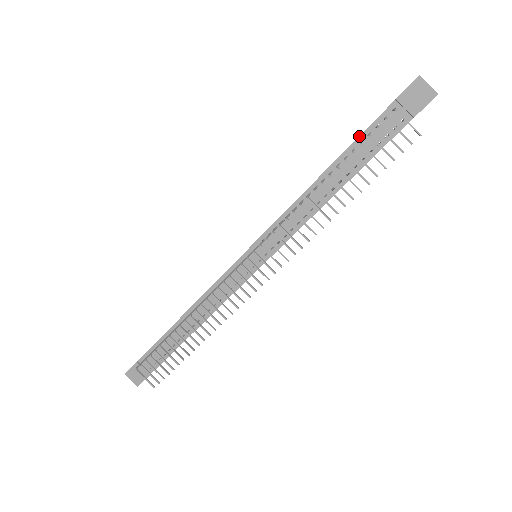
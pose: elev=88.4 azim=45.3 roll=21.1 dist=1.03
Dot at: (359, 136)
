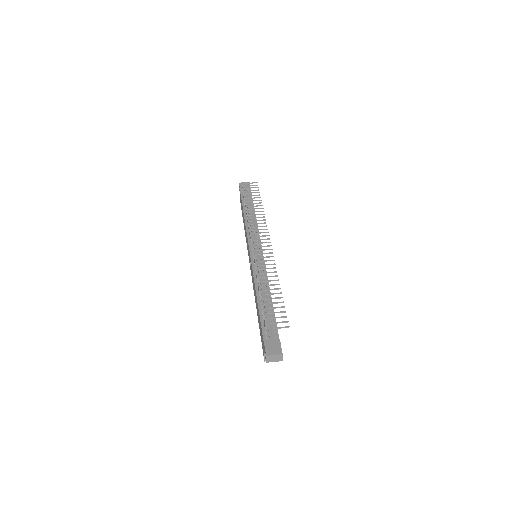
Dot at: (242, 201)
